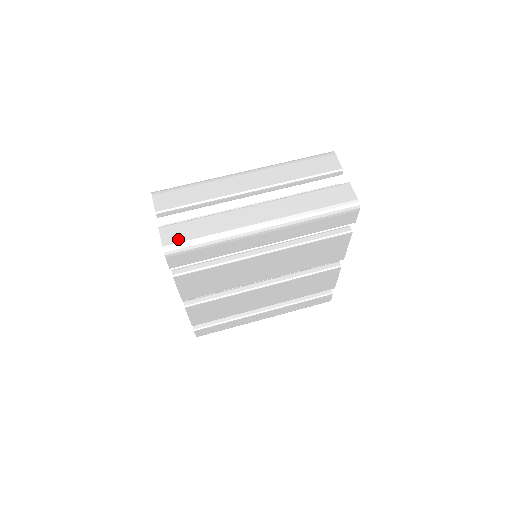
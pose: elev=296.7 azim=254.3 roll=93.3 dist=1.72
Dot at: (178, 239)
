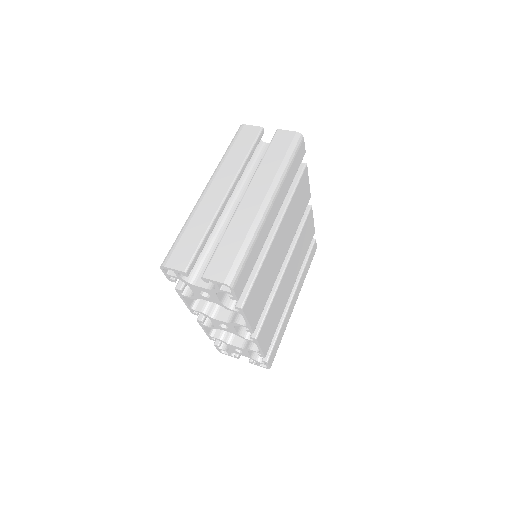
Dot at: (227, 267)
